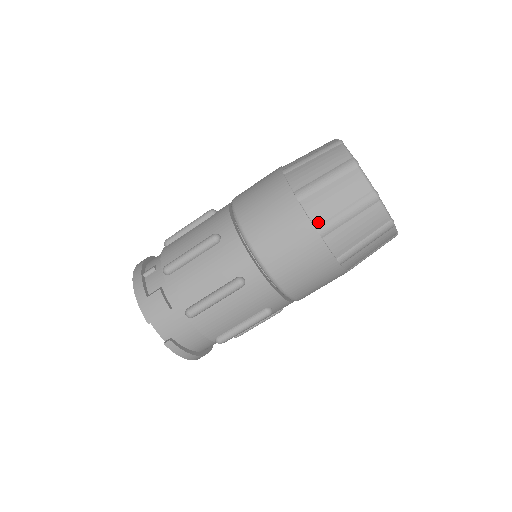
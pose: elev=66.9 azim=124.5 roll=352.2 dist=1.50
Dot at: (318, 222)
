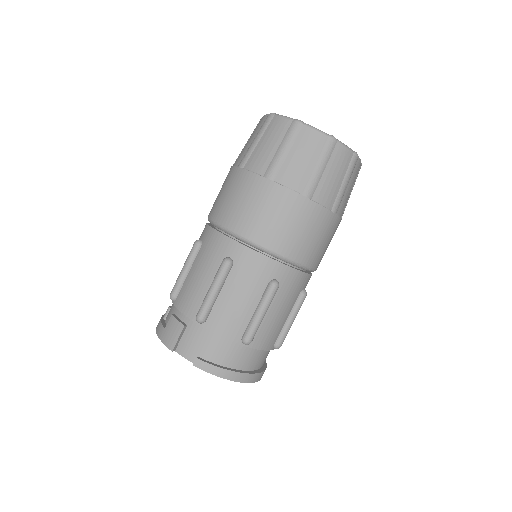
Dot at: (263, 171)
